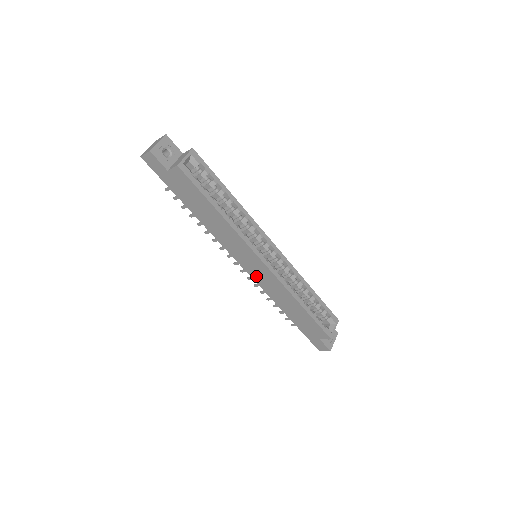
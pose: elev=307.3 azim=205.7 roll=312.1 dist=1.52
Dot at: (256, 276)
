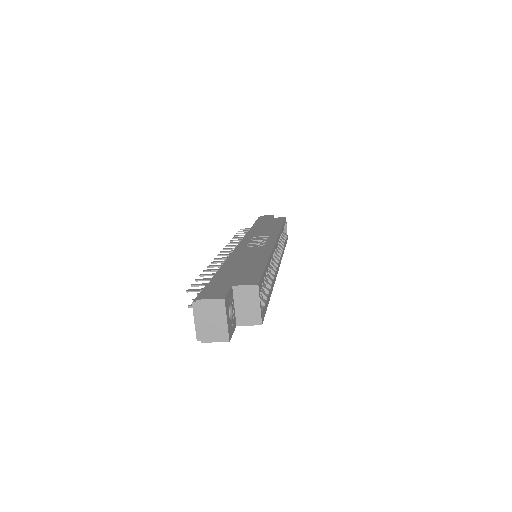
Dot at: occluded
